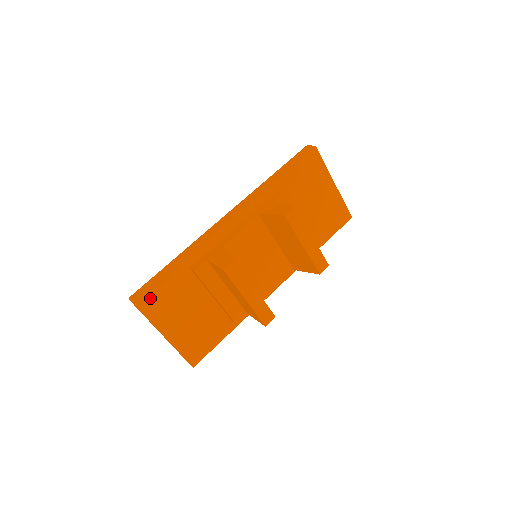
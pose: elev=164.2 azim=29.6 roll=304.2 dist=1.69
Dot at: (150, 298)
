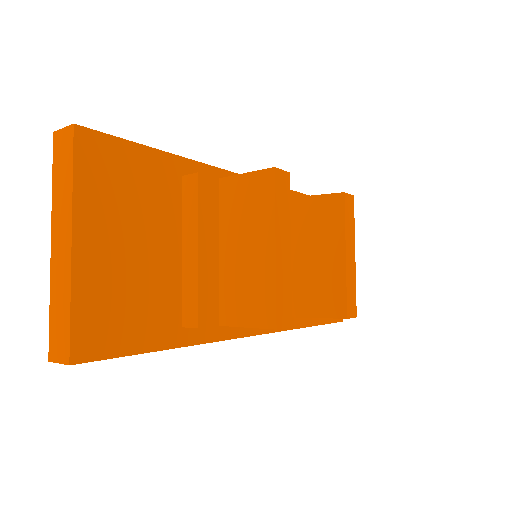
Dot at: (104, 149)
